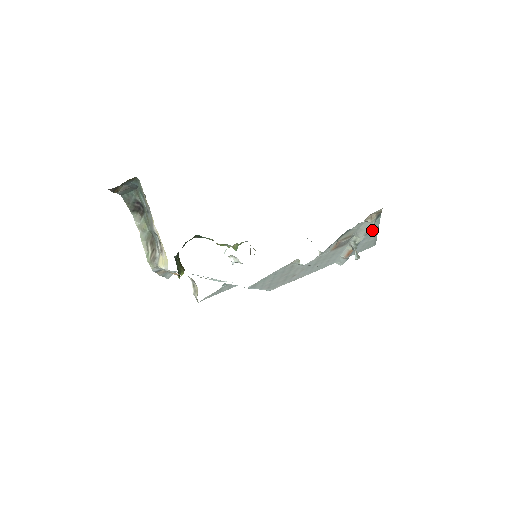
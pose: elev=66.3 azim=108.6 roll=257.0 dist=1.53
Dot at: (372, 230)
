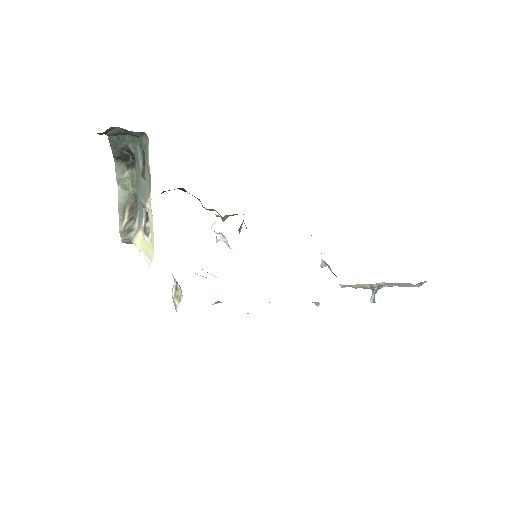
Dot at: occluded
